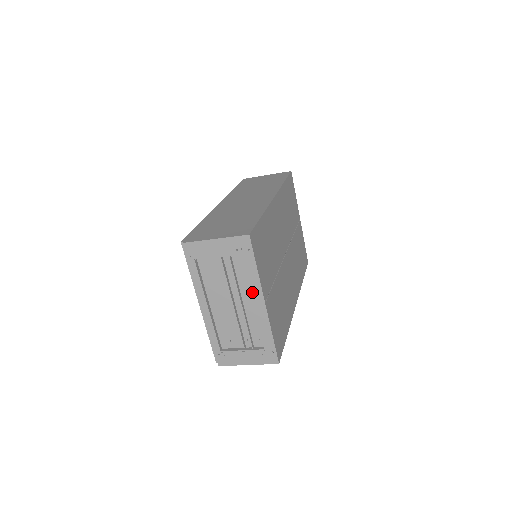
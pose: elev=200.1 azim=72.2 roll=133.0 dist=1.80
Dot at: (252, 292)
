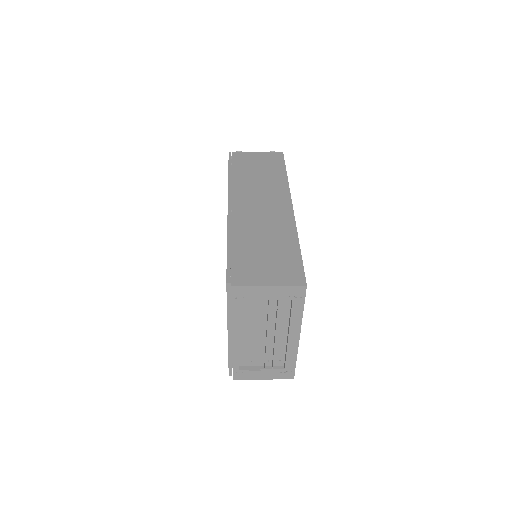
Dot at: (290, 329)
